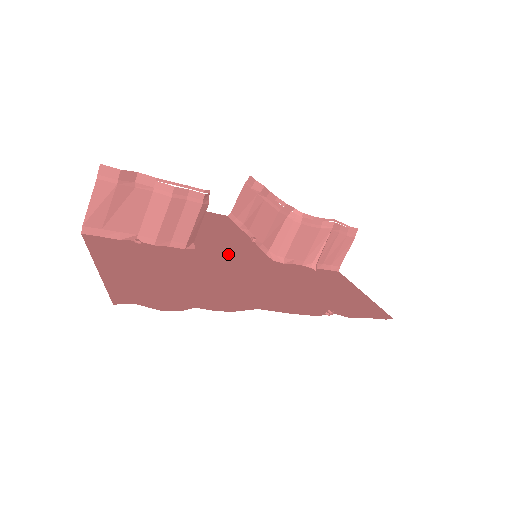
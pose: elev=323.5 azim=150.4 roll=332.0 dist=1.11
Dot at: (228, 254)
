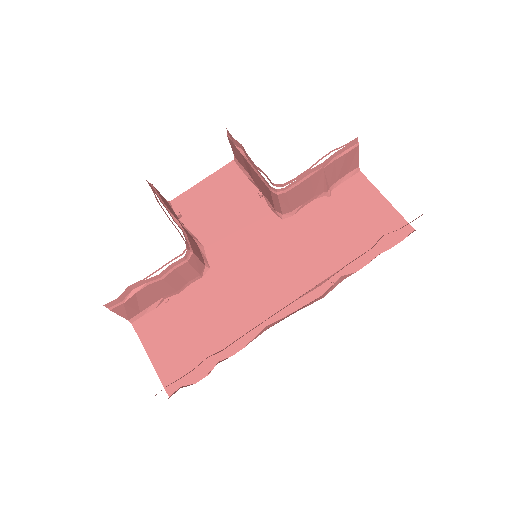
Dot at: (238, 250)
